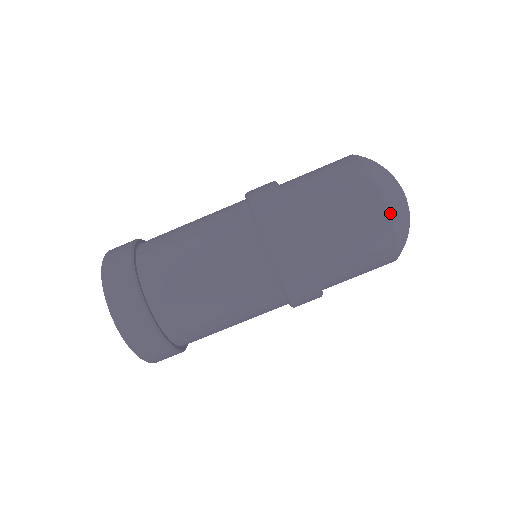
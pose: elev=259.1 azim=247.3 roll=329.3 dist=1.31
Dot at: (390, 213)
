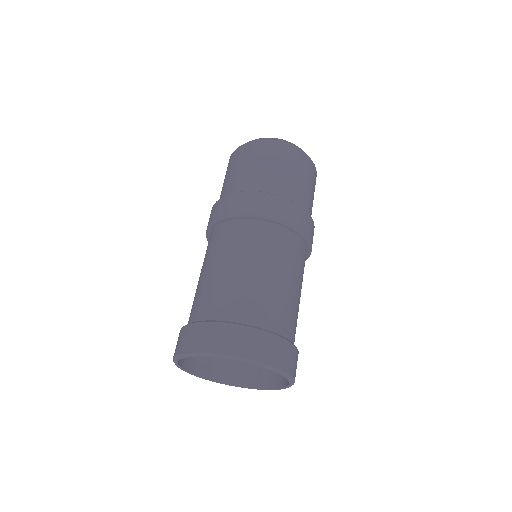
Dot at: occluded
